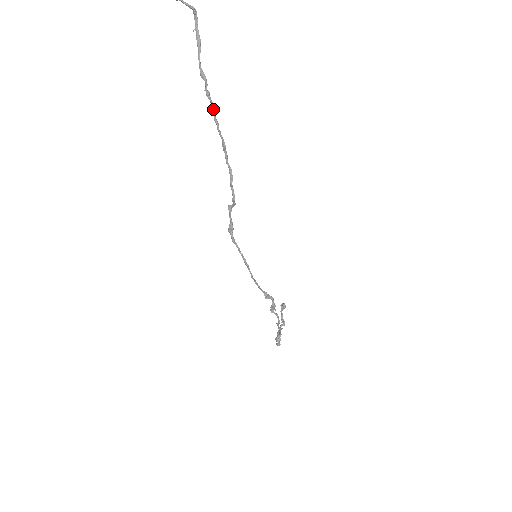
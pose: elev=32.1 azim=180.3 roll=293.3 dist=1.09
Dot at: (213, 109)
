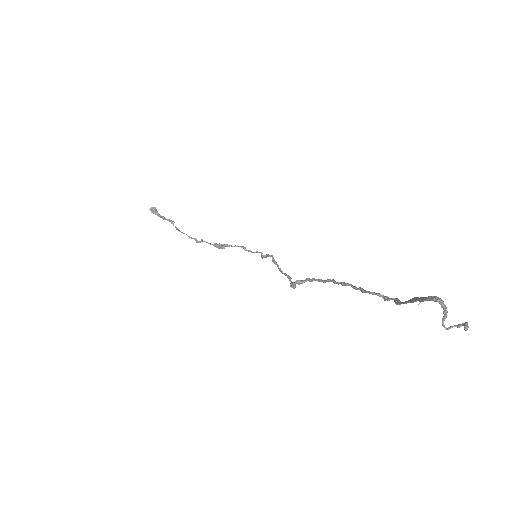
Dot at: (373, 293)
